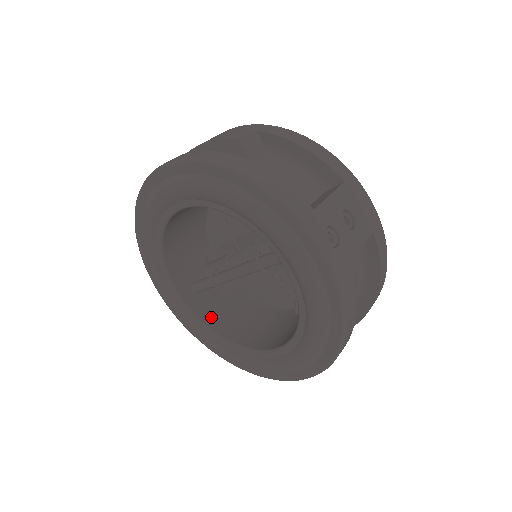
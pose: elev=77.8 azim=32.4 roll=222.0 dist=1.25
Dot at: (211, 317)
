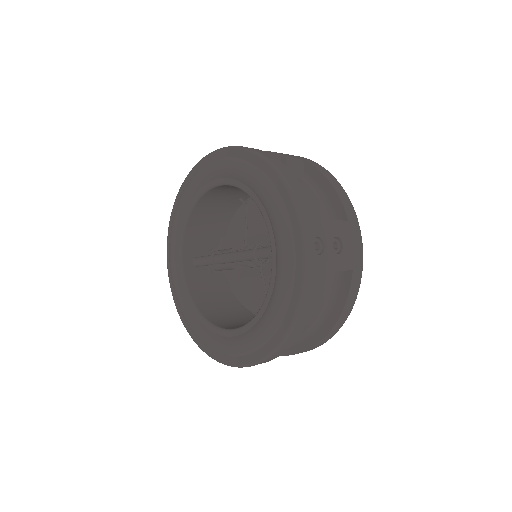
Dot at: (196, 290)
